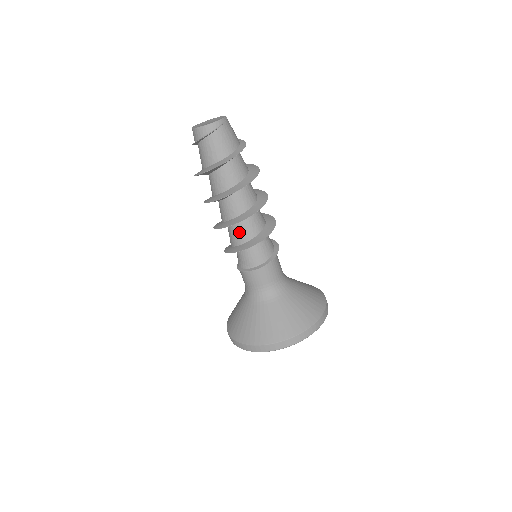
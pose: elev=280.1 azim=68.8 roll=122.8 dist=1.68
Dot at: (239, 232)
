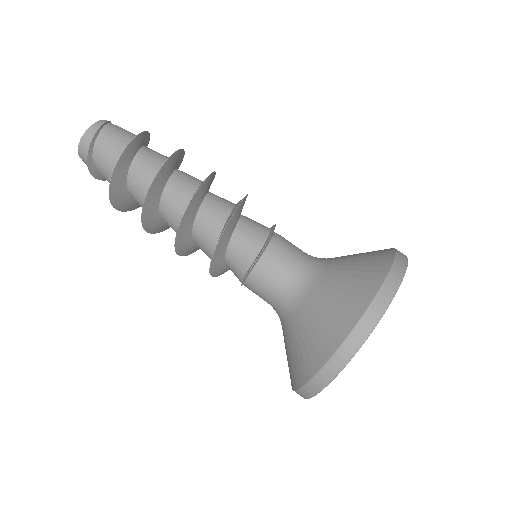
Dot at: (206, 223)
